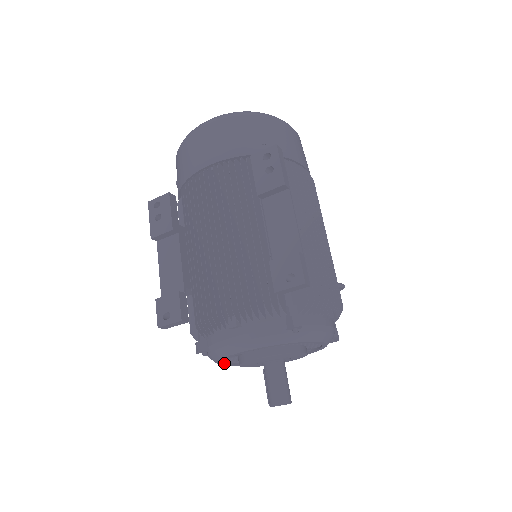
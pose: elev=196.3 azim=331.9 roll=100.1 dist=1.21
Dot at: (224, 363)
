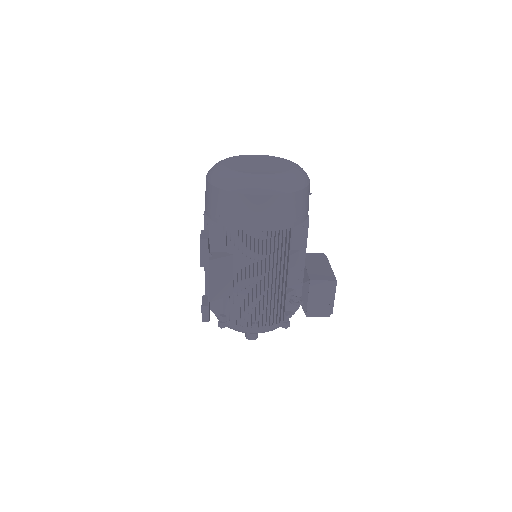
Dot at: occluded
